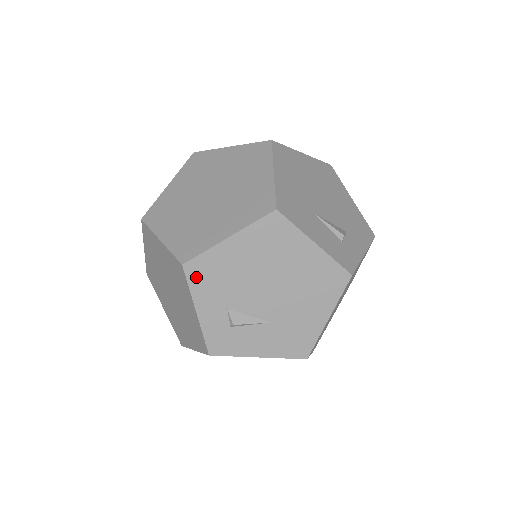
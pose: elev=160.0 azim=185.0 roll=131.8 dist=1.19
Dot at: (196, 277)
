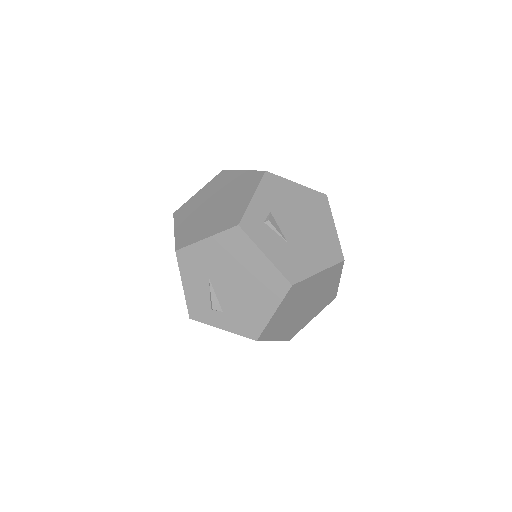
Dot at: (268, 182)
